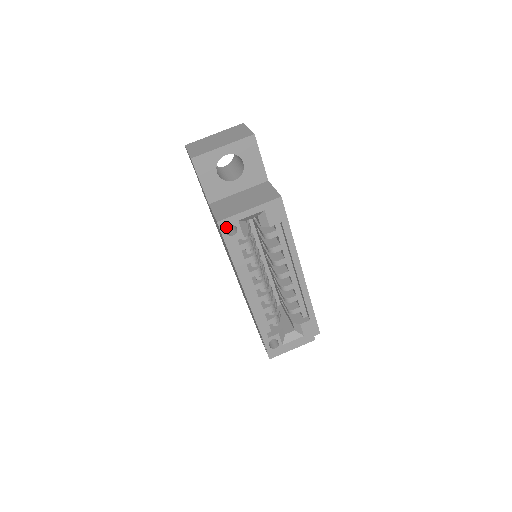
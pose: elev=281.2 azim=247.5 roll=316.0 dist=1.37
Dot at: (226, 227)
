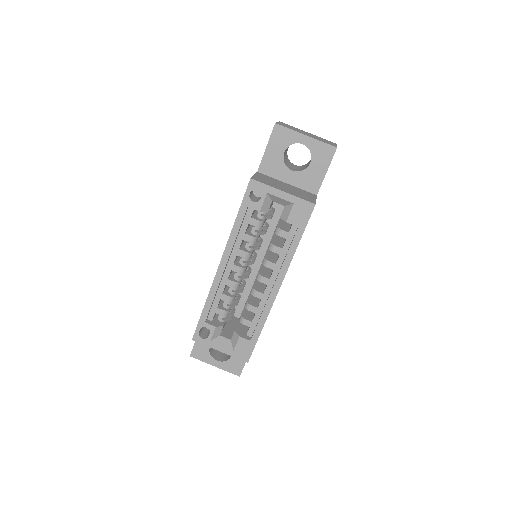
Dot at: (254, 189)
